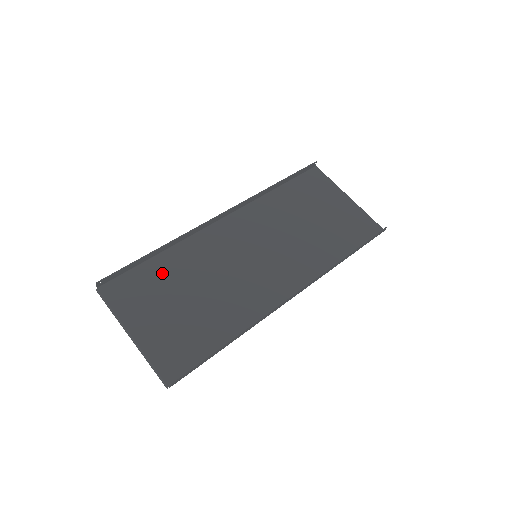
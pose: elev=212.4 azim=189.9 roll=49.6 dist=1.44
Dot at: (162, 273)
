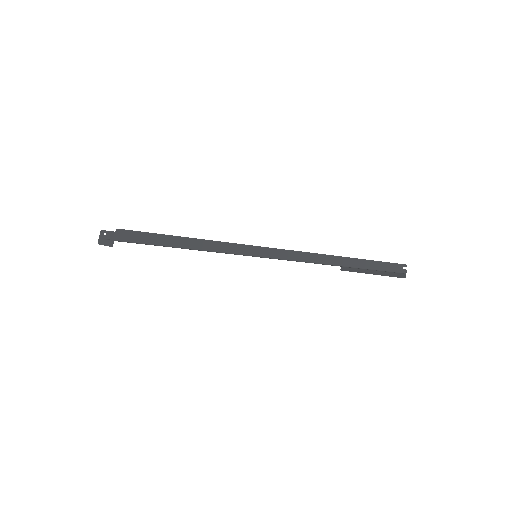
Dot at: occluded
